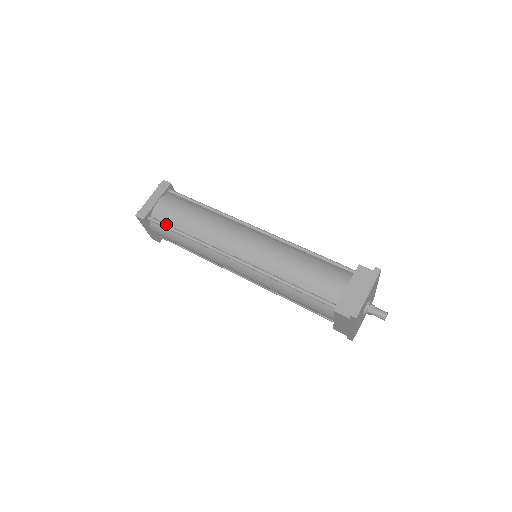
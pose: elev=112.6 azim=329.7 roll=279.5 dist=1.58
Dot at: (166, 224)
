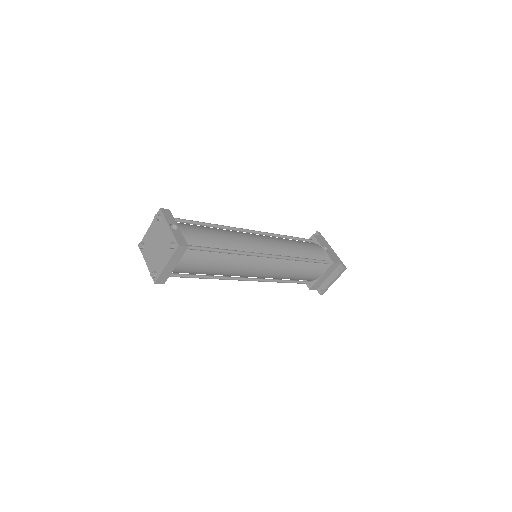
Dot at: (186, 276)
